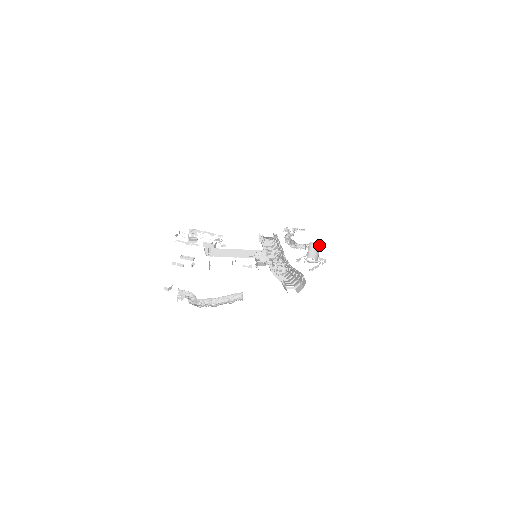
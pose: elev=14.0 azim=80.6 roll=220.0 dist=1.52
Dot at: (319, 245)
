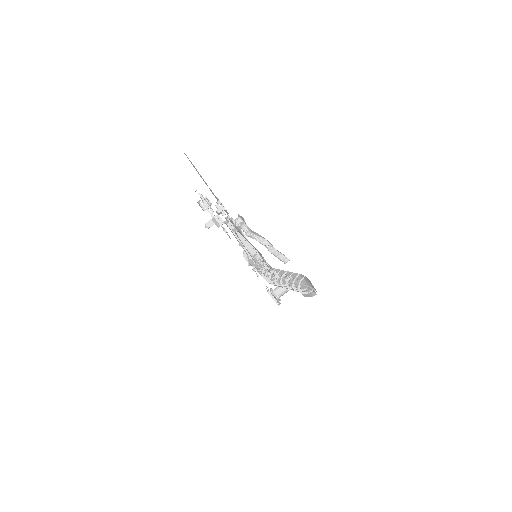
Dot at: (287, 290)
